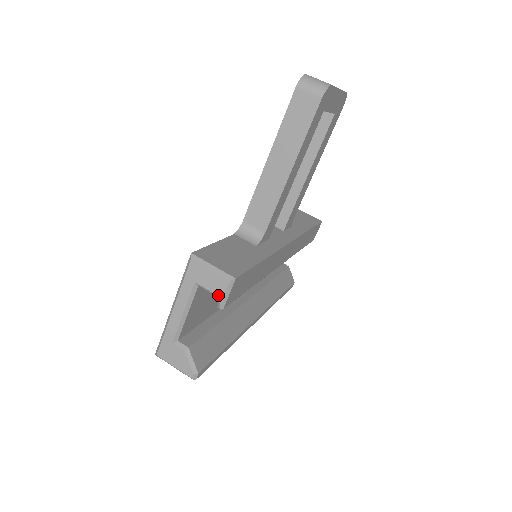
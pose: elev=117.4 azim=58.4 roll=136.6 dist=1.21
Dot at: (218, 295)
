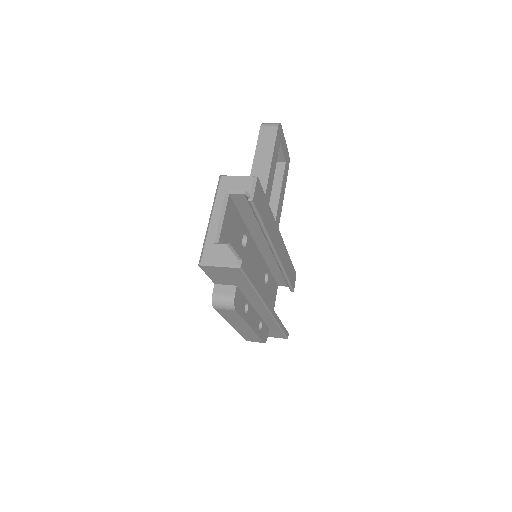
Dot at: (247, 190)
